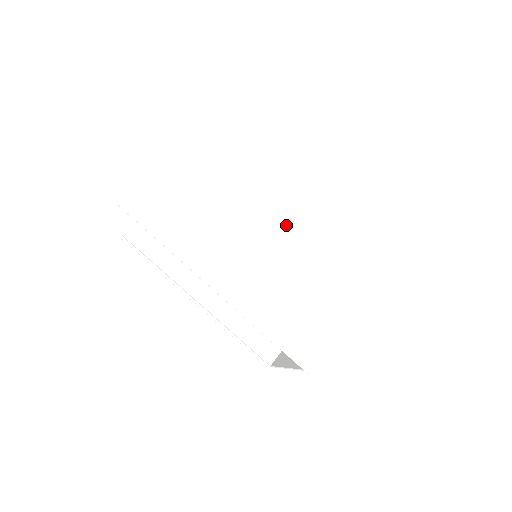
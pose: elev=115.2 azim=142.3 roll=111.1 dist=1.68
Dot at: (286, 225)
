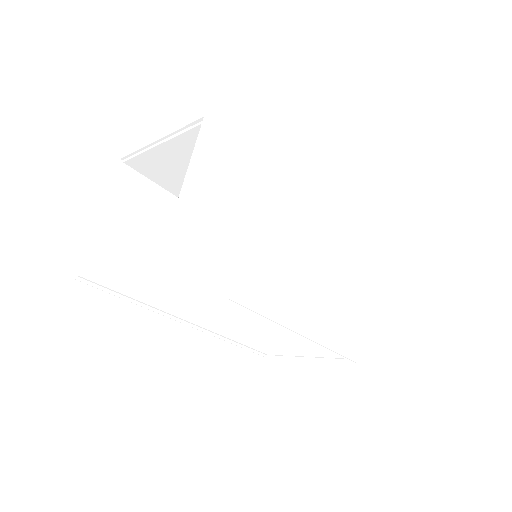
Dot at: (307, 222)
